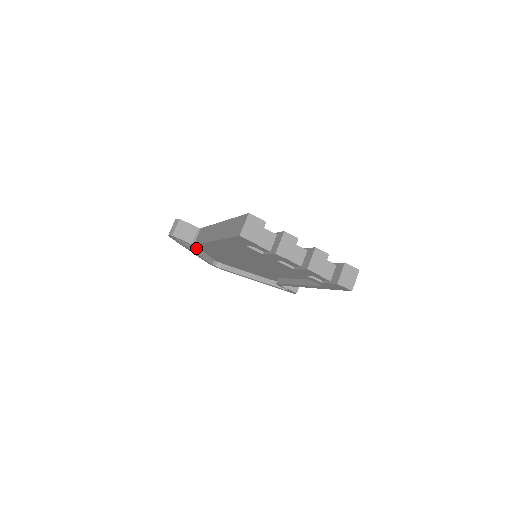
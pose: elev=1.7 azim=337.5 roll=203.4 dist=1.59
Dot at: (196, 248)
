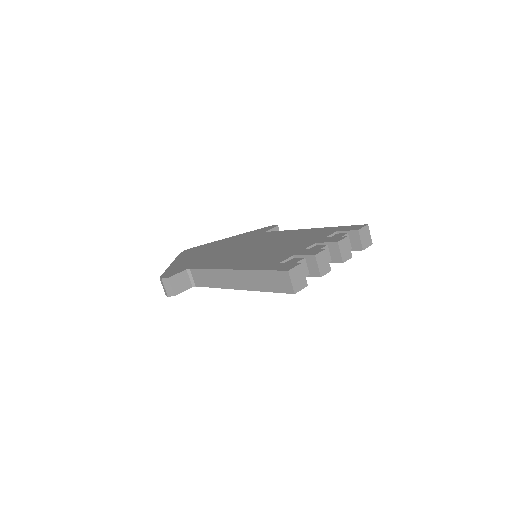
Dot at: occluded
